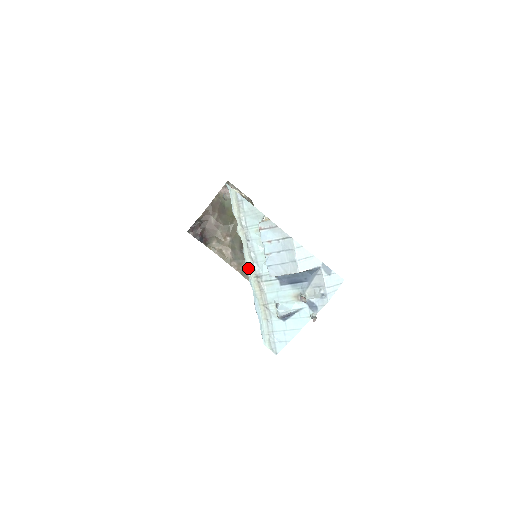
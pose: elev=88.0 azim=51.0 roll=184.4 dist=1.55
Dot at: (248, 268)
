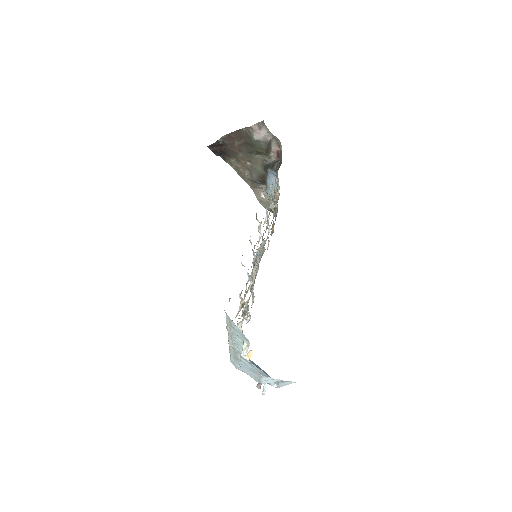
Dot at: (229, 342)
